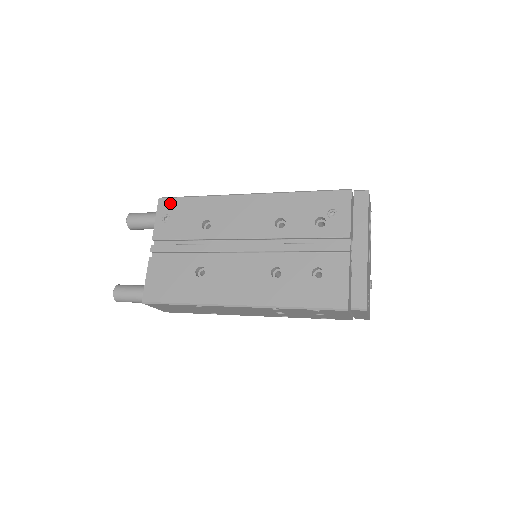
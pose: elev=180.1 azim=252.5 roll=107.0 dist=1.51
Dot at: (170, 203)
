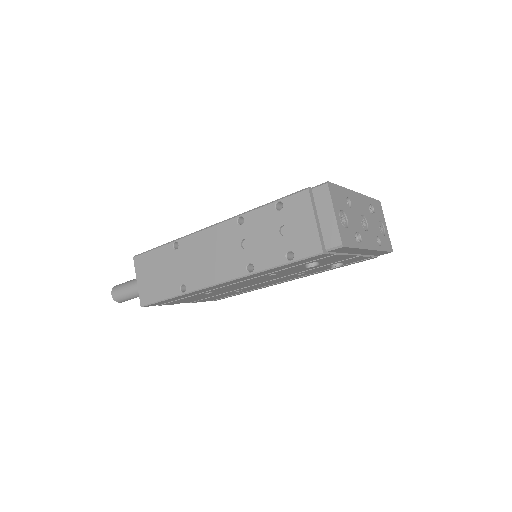
Dot at: occluded
